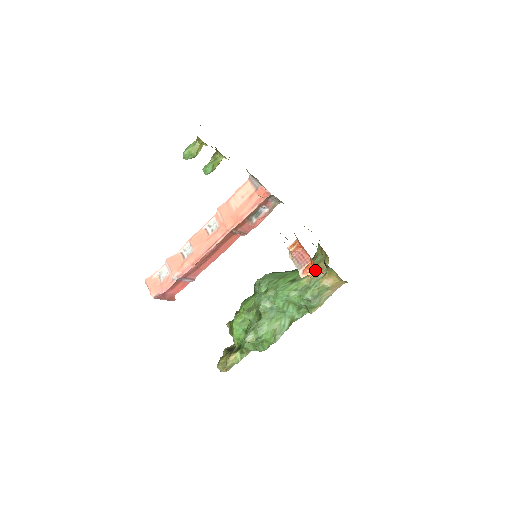
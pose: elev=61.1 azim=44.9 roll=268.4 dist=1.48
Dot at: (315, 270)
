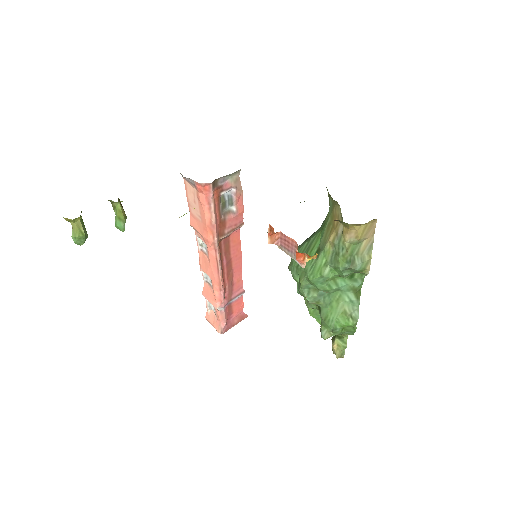
Dot at: (307, 255)
